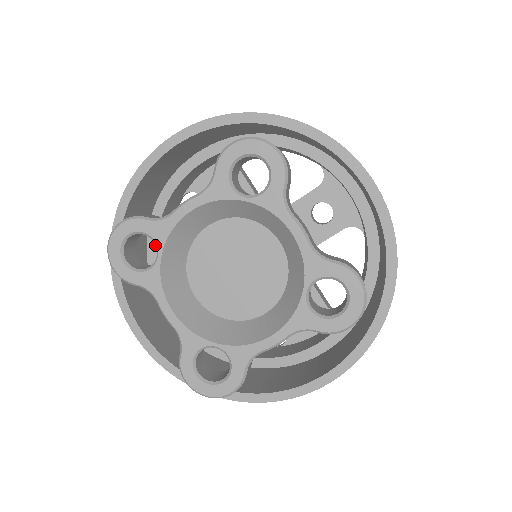
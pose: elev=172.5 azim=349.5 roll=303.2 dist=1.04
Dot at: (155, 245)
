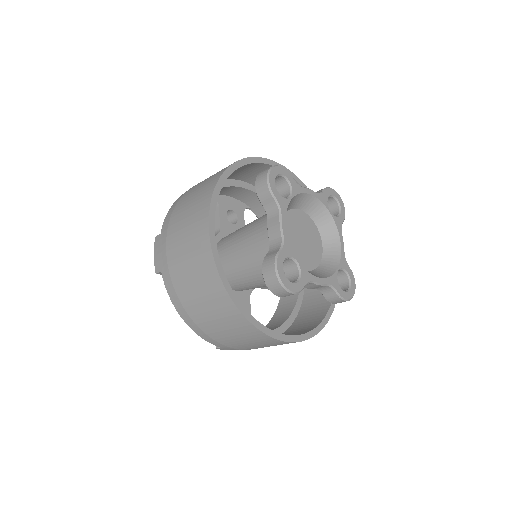
Dot at: occluded
